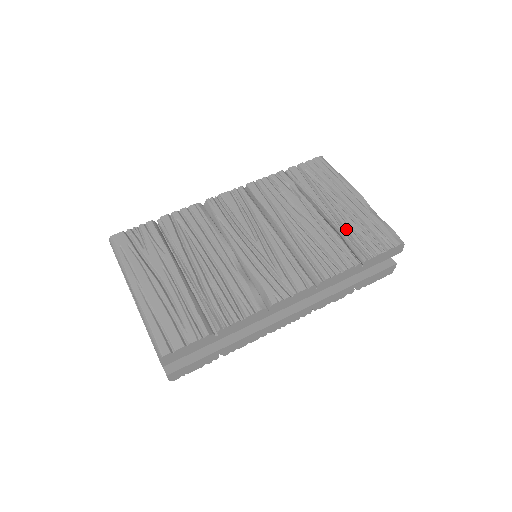
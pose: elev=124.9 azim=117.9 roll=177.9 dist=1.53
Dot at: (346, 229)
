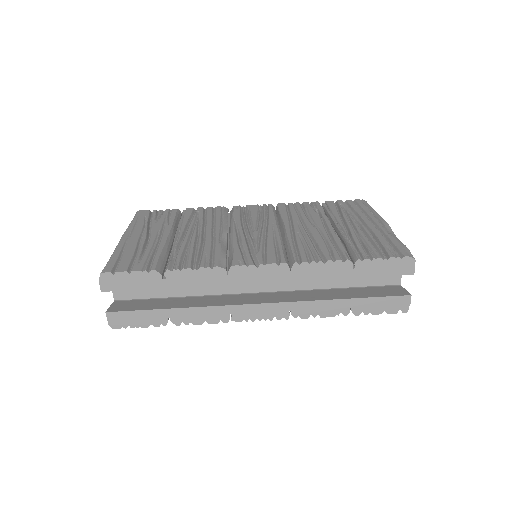
Dot at: (353, 238)
